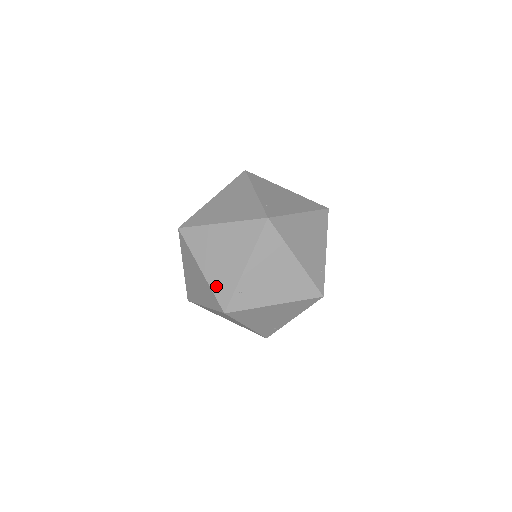
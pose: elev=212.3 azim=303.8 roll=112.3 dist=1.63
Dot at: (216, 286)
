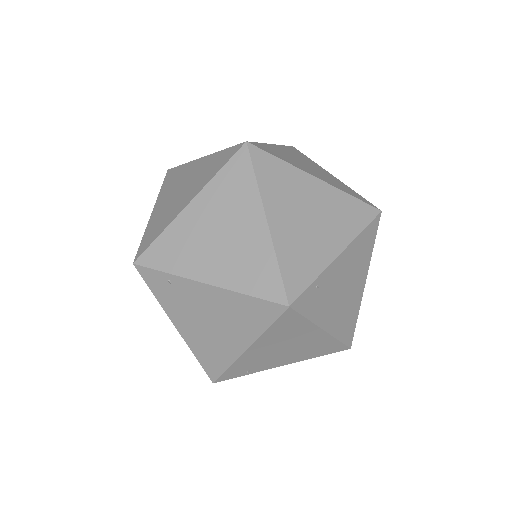
Dot at: (287, 258)
